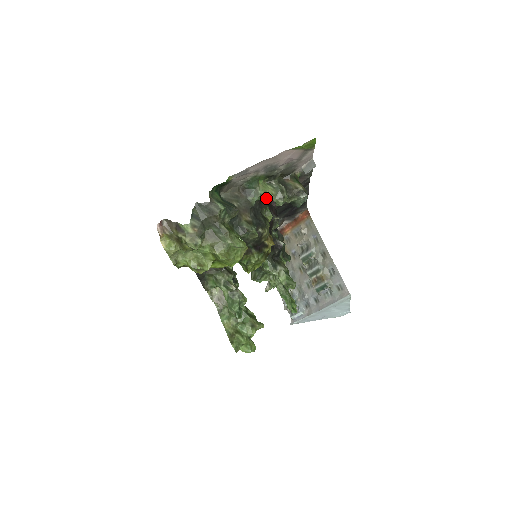
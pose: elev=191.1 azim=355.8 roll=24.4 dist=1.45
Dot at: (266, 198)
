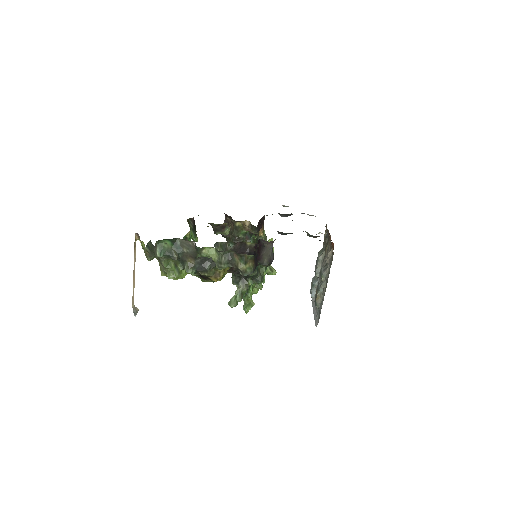
Dot at: (212, 257)
